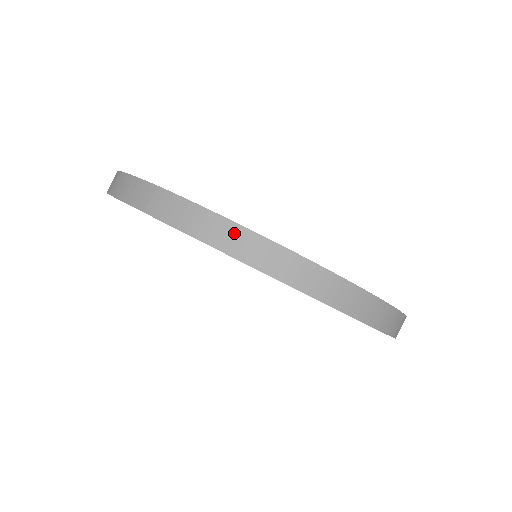
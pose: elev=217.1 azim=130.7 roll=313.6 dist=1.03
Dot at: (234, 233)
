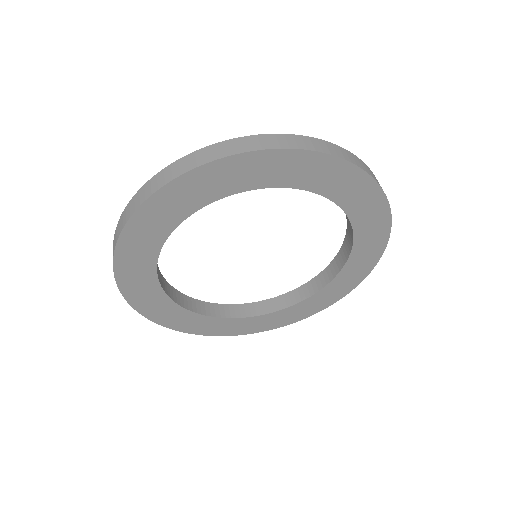
Dot at: (301, 139)
